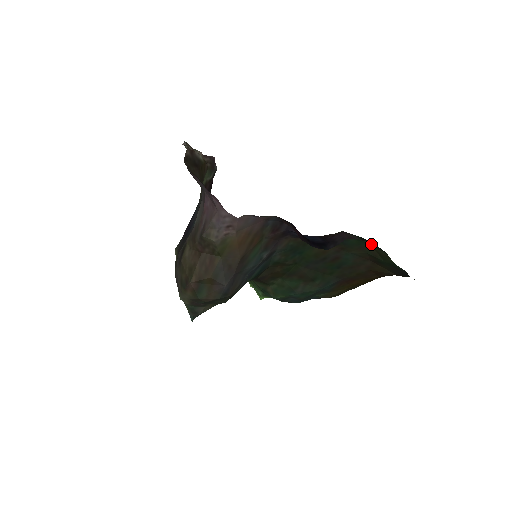
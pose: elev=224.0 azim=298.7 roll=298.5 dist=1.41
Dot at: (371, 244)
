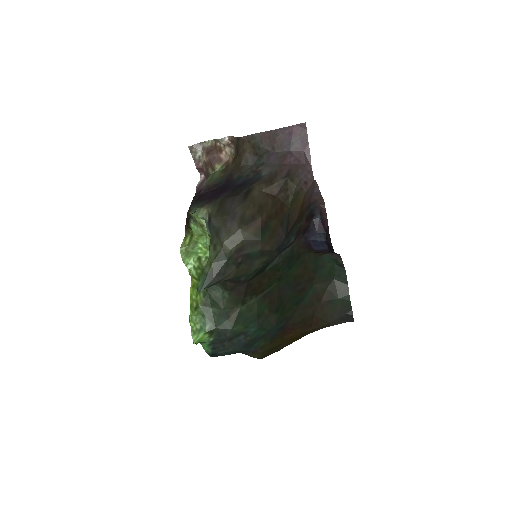
Dot at: (337, 276)
